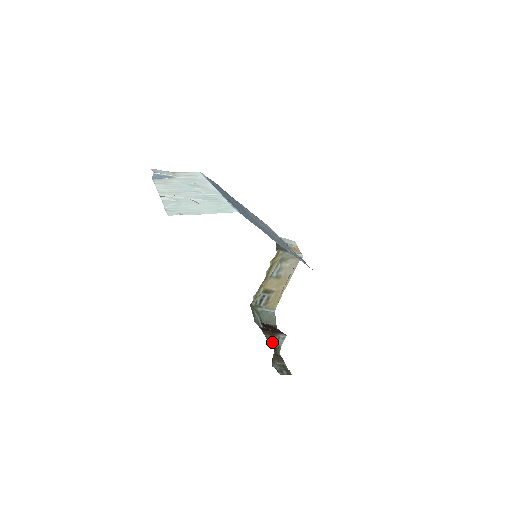
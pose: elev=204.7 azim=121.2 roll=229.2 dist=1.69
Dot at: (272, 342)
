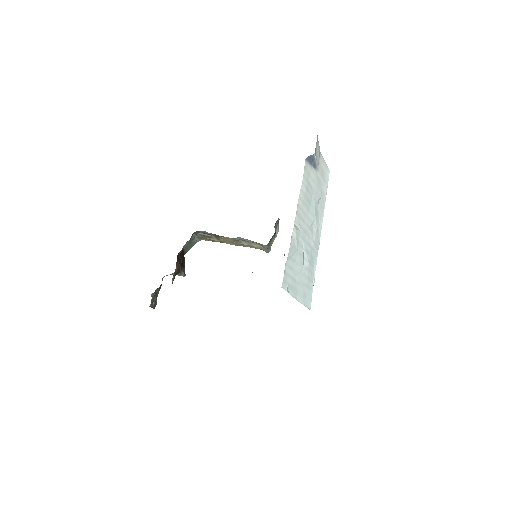
Dot at: (173, 280)
